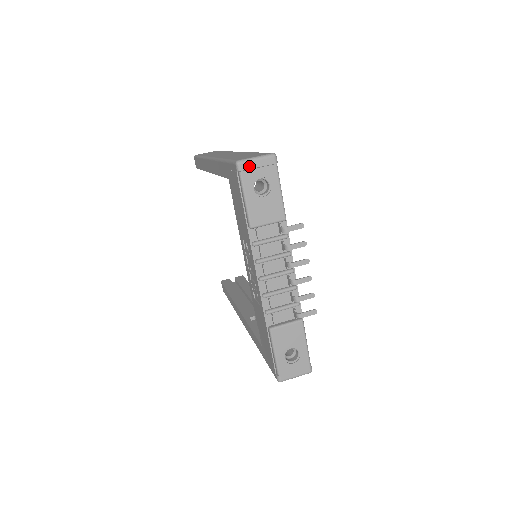
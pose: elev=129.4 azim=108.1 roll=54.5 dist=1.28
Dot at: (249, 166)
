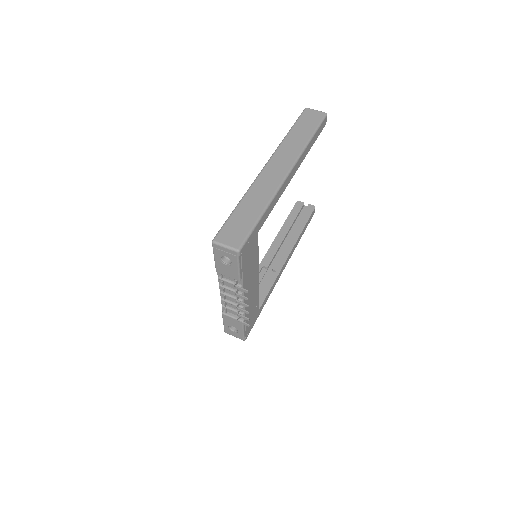
Dot at: (219, 248)
